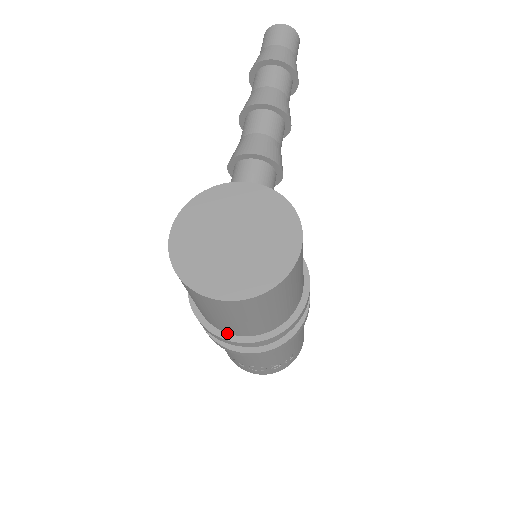
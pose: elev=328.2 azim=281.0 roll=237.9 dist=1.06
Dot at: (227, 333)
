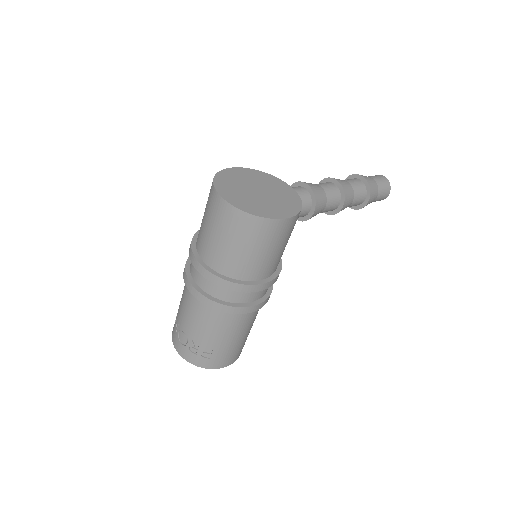
Dot at: (199, 255)
